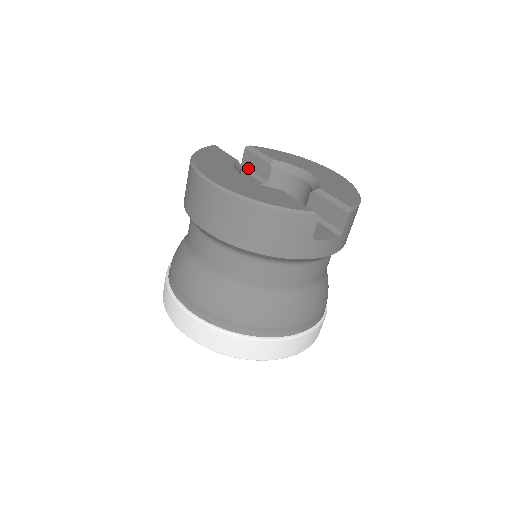
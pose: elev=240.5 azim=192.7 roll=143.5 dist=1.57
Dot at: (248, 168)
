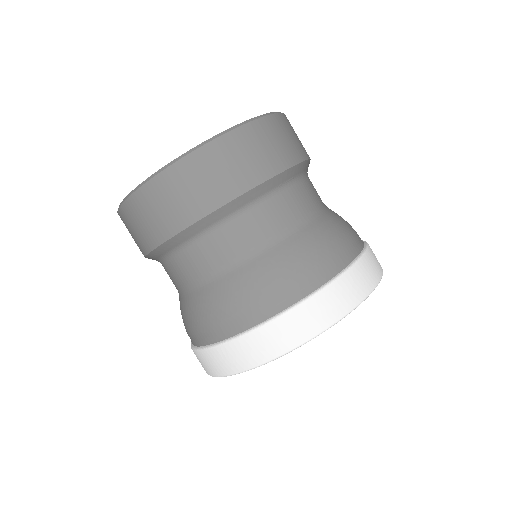
Dot at: occluded
